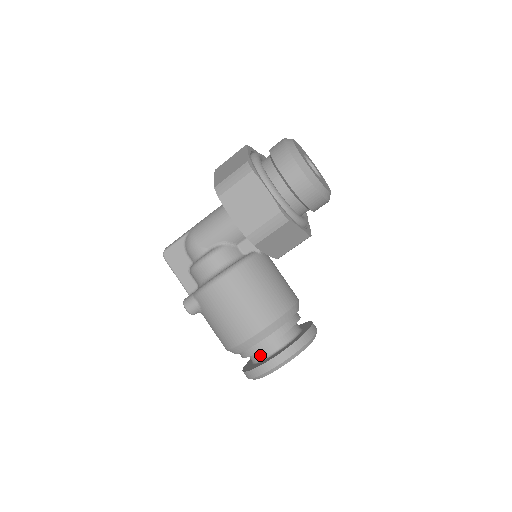
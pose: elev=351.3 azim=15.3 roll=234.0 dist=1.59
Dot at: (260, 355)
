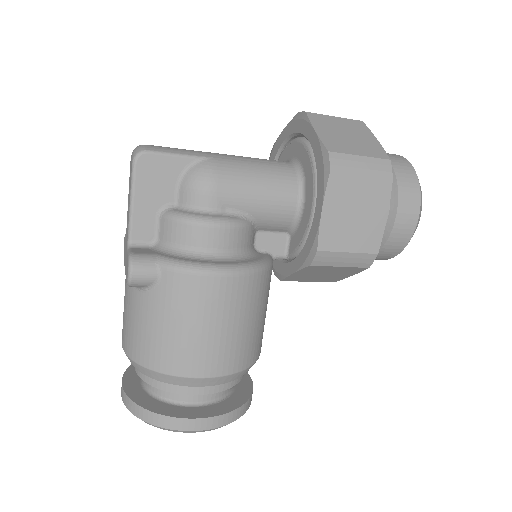
Dot at: (183, 396)
